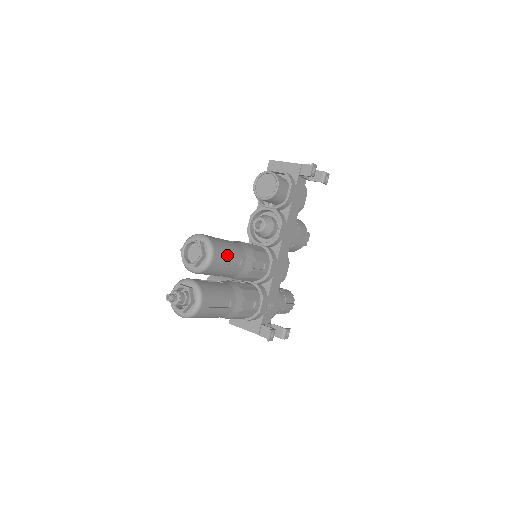
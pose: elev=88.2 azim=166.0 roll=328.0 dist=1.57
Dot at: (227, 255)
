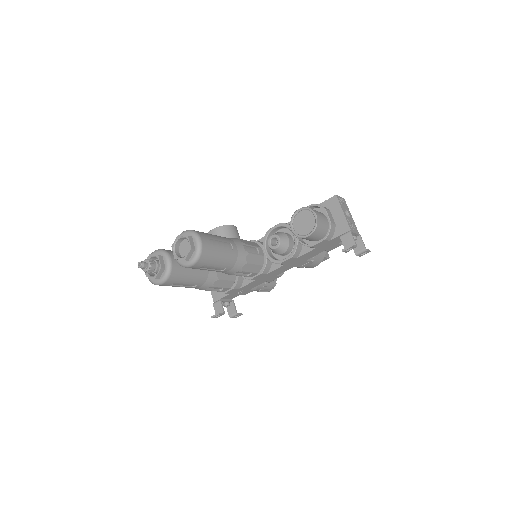
Dot at: (211, 265)
